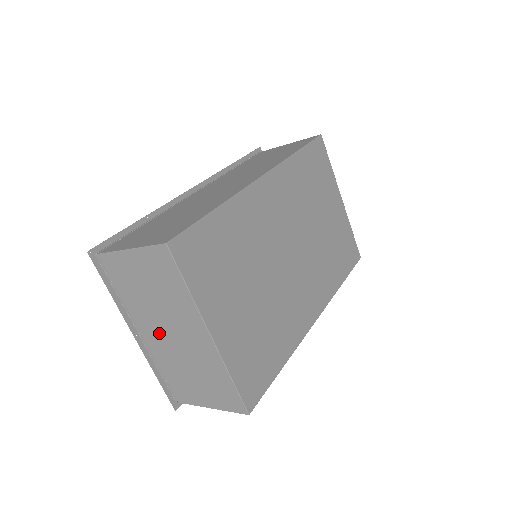
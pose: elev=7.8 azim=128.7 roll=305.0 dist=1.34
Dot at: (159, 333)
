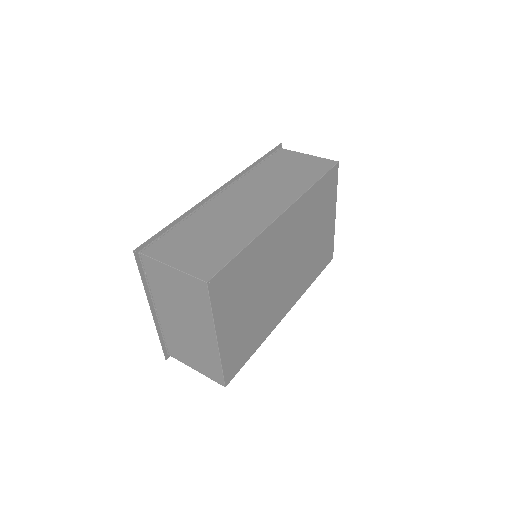
Dot at: (173, 318)
